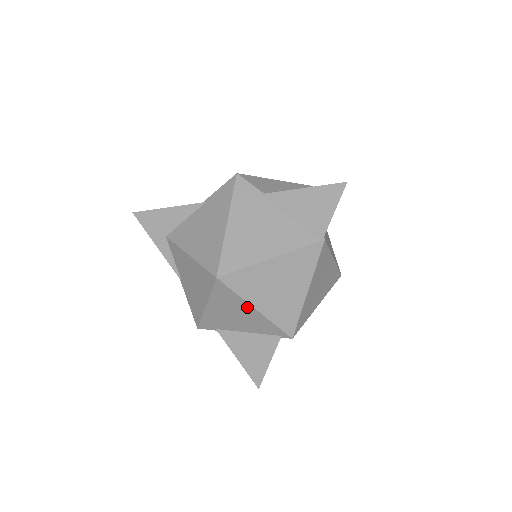
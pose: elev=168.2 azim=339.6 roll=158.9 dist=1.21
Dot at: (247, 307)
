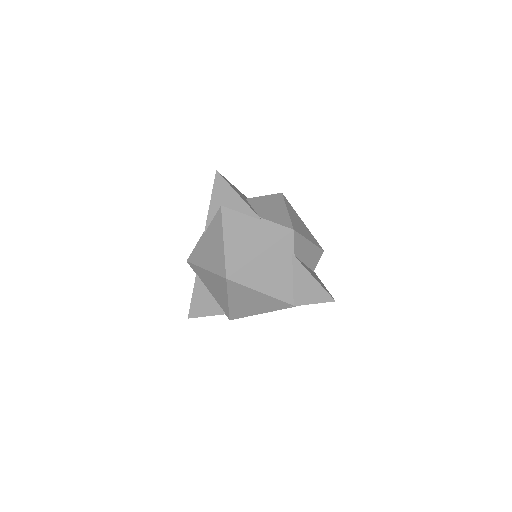
Dot at: (225, 295)
